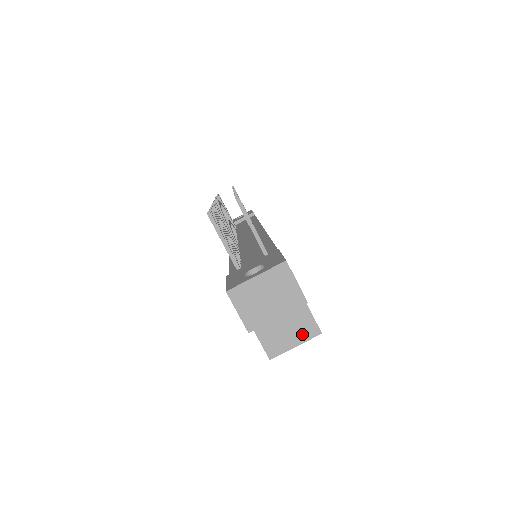
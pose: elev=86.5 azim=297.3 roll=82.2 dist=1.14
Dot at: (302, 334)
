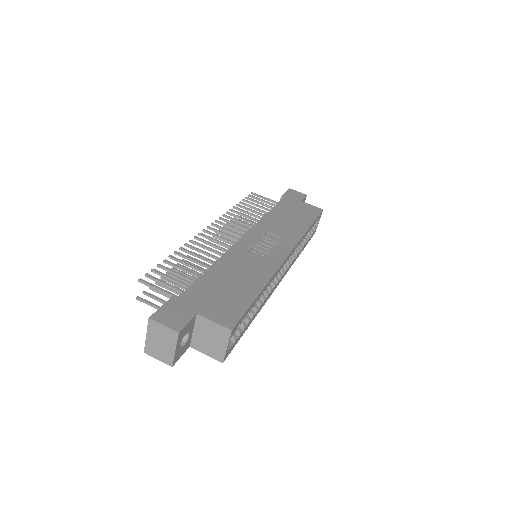
Dot at: (223, 338)
